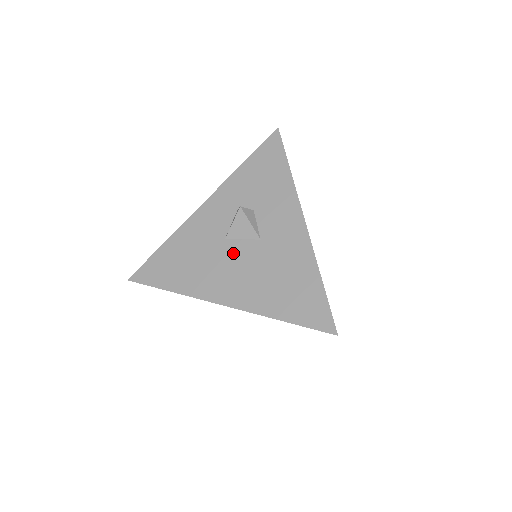
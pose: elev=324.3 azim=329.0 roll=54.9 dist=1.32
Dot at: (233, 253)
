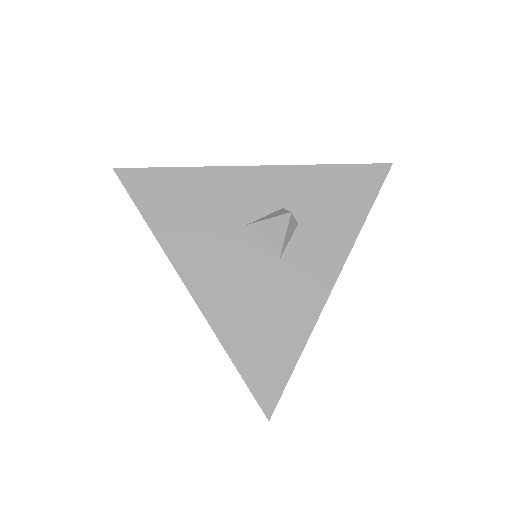
Dot at: (242, 247)
